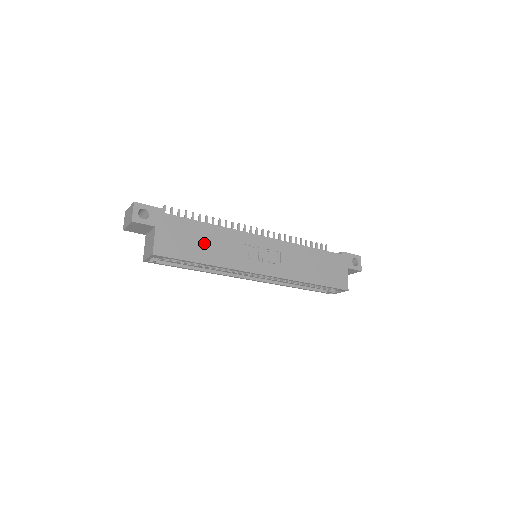
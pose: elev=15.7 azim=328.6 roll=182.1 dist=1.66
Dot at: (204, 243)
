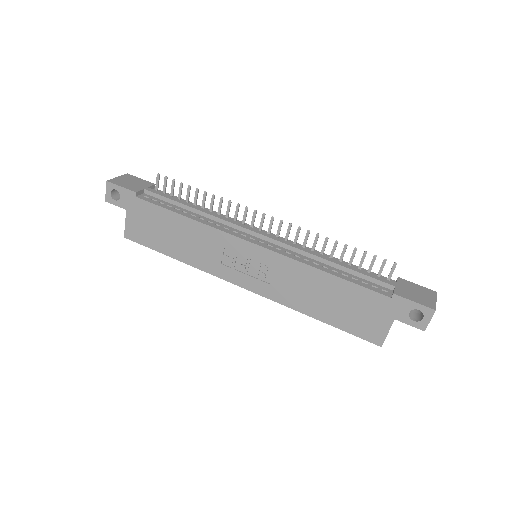
Dot at: (175, 236)
